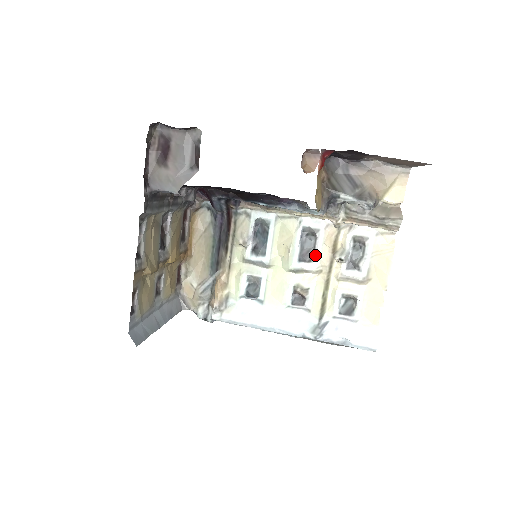
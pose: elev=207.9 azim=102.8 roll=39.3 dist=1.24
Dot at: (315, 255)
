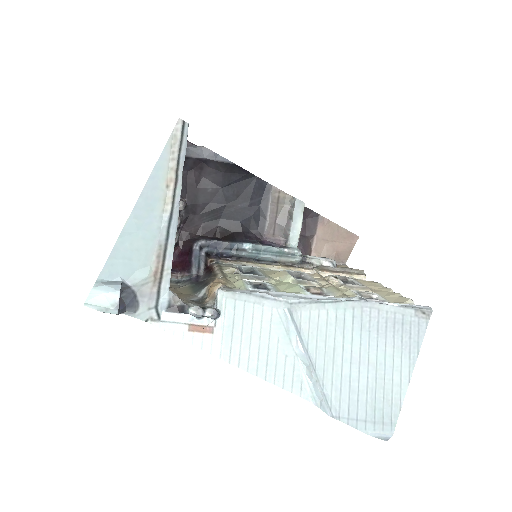
Dot at: (310, 280)
